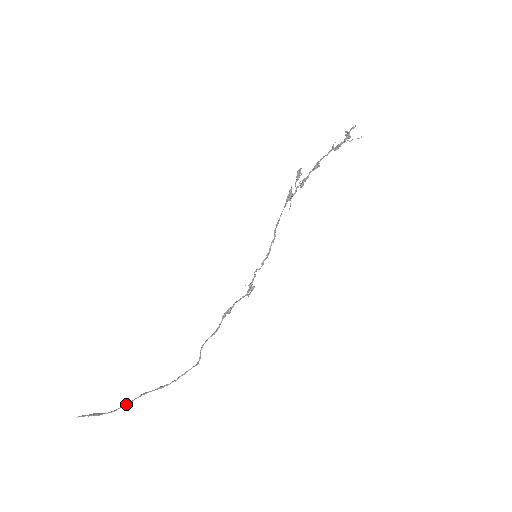
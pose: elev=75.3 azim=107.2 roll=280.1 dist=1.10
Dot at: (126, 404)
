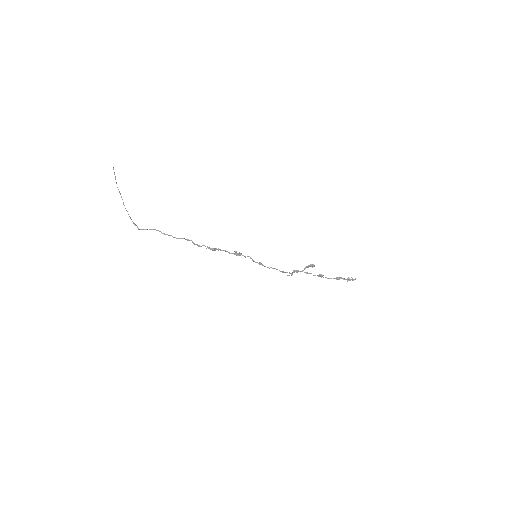
Dot at: occluded
